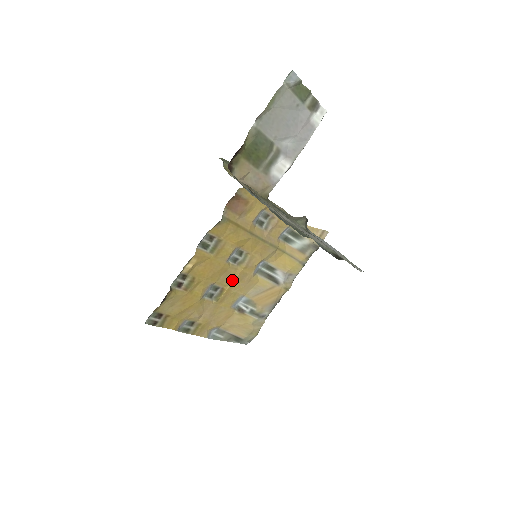
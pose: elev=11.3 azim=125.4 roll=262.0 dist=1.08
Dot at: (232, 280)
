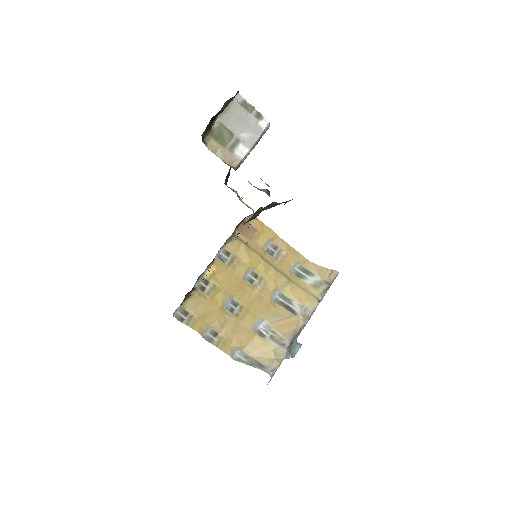
Dot at: (250, 300)
